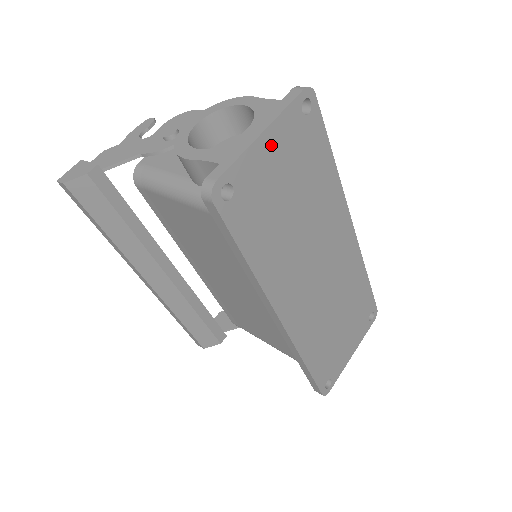
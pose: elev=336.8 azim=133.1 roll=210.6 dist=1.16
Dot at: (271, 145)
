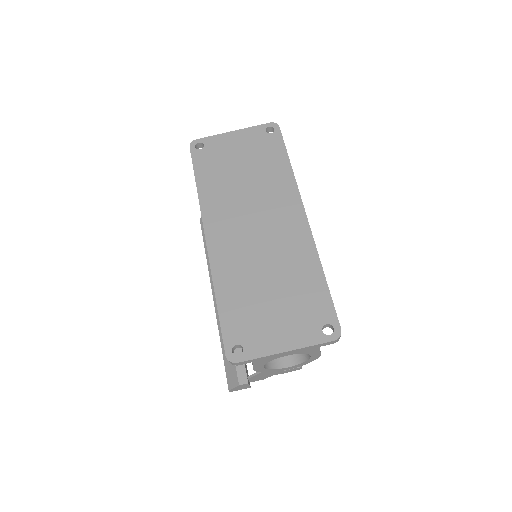
Dot at: (237, 138)
